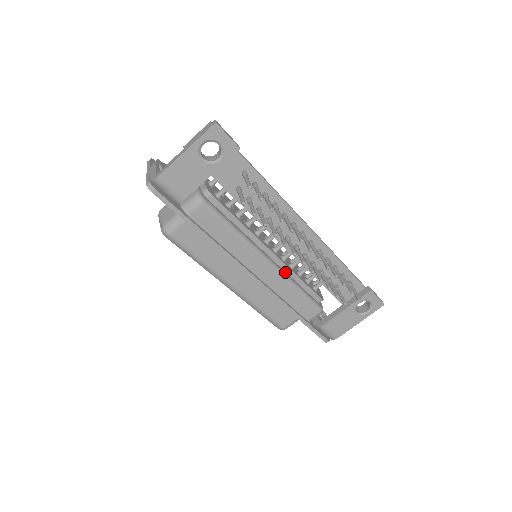
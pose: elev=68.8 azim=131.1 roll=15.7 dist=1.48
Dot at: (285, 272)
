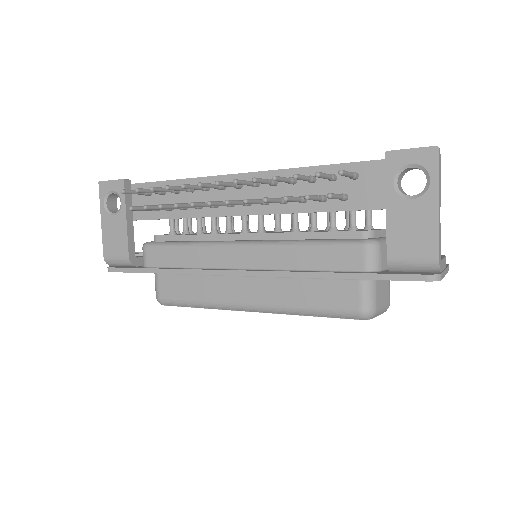
Dot at: (276, 240)
